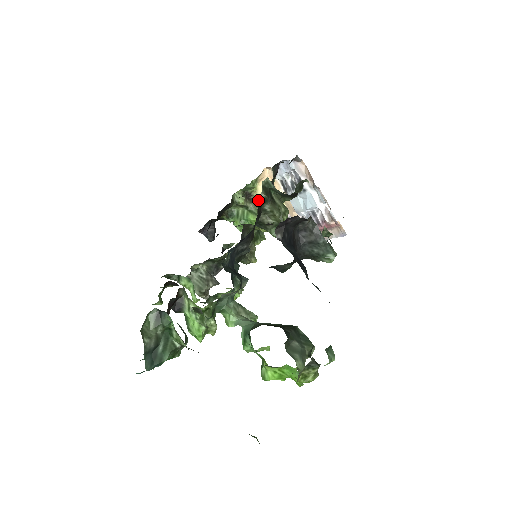
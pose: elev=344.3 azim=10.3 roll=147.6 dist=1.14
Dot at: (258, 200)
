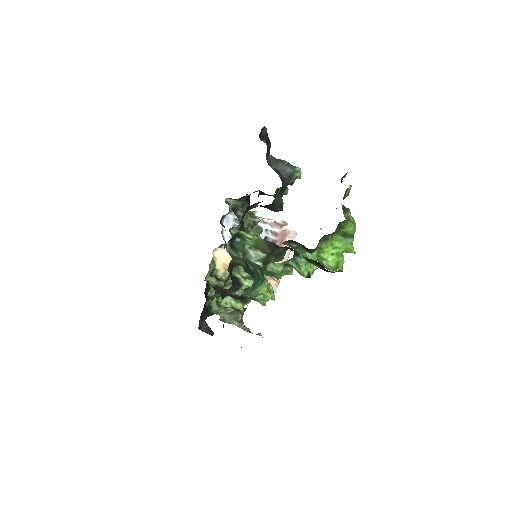
Dot at: occluded
